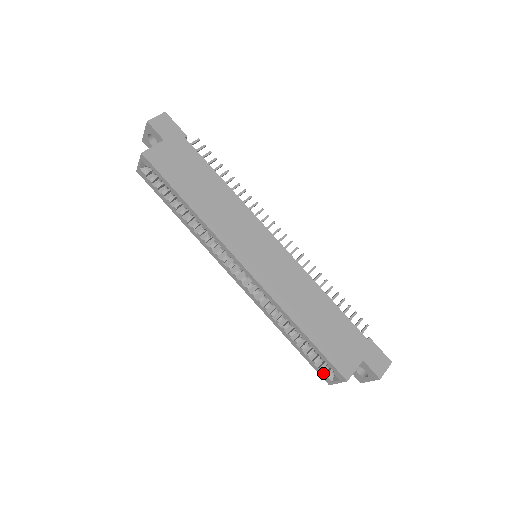
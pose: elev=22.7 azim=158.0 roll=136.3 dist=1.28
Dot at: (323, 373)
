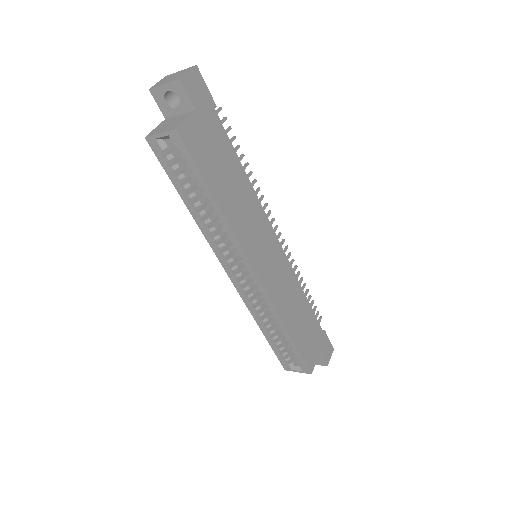
Dot at: (285, 362)
